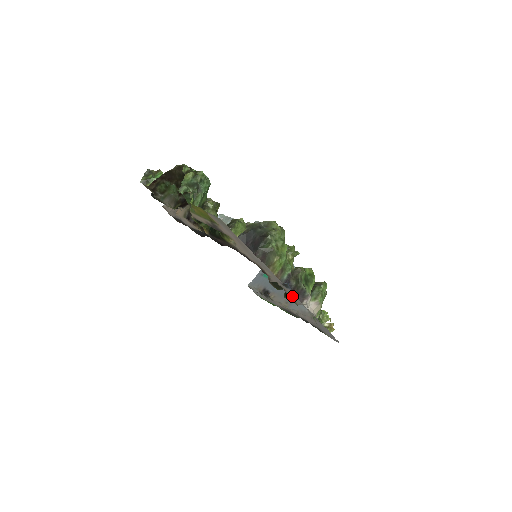
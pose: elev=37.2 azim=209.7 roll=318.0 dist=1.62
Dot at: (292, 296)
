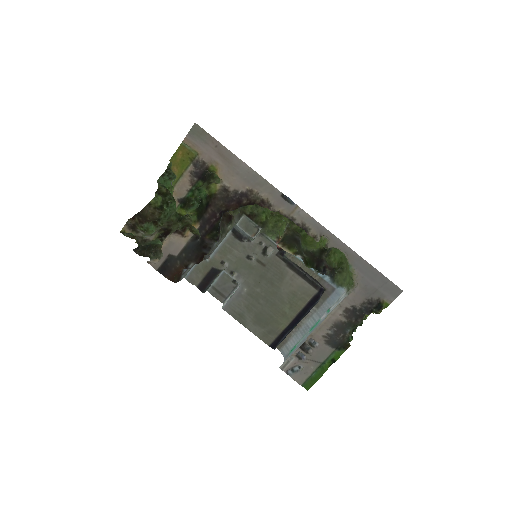
Dot at: (303, 220)
